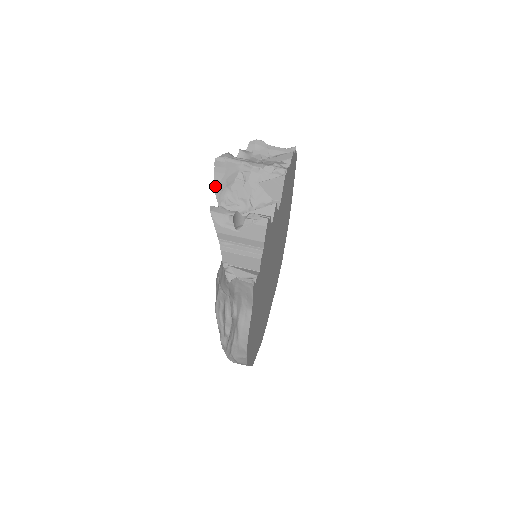
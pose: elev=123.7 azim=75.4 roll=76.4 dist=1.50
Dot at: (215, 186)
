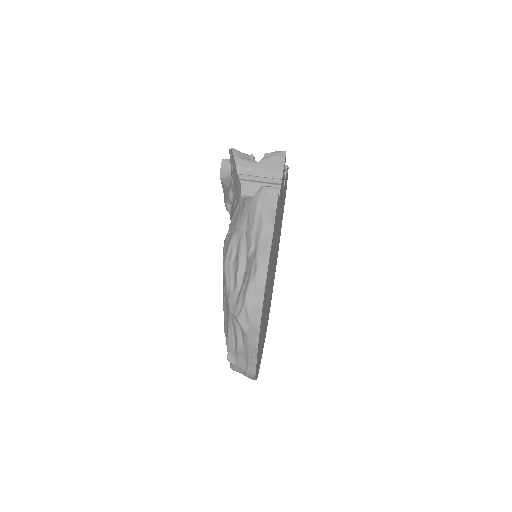
Dot at: (221, 179)
